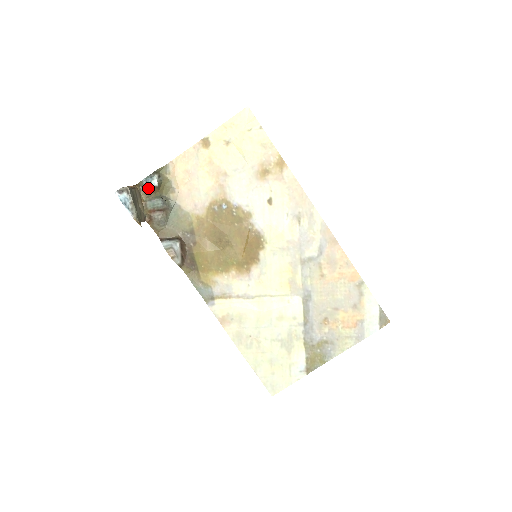
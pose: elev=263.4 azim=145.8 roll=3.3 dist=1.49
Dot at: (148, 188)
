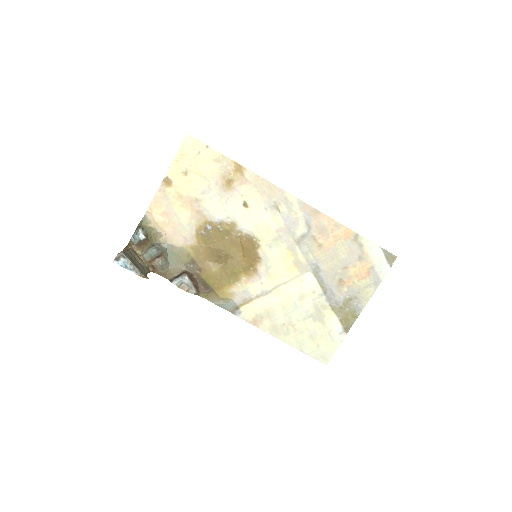
Dot at: (139, 243)
